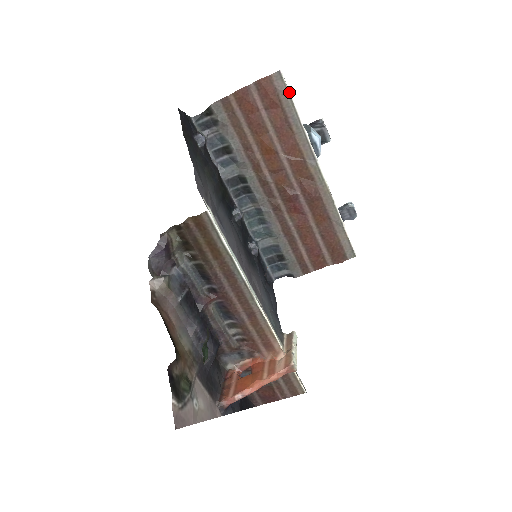
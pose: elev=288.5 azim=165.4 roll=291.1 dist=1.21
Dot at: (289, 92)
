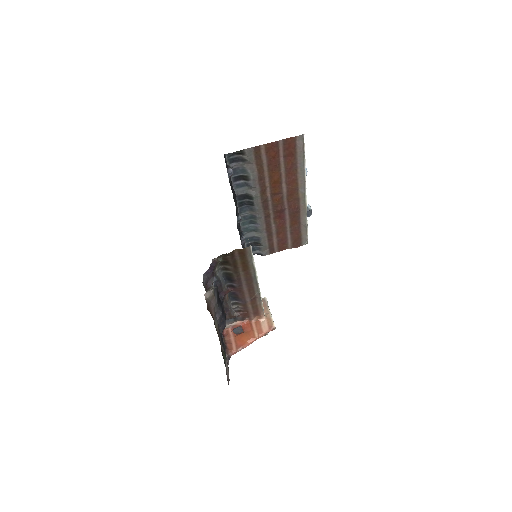
Dot at: (304, 148)
